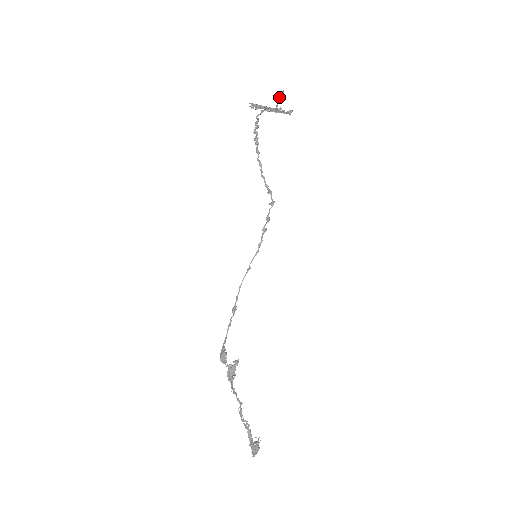
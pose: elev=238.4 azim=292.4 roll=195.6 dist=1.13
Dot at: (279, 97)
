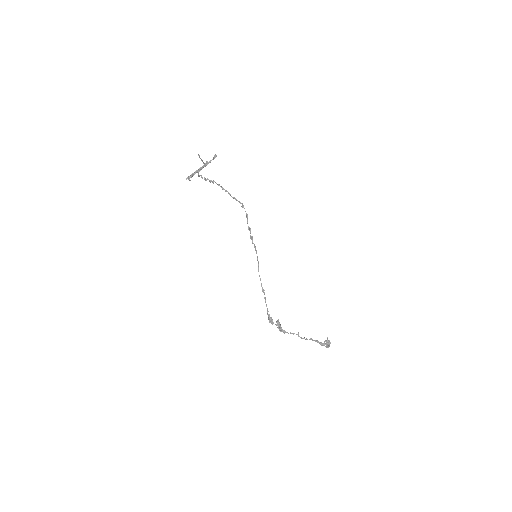
Dot at: (200, 158)
